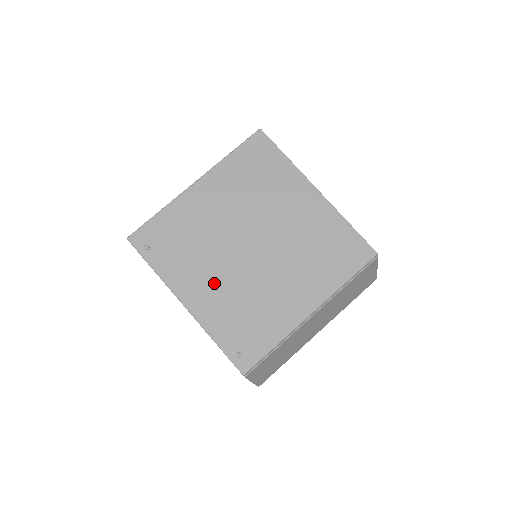
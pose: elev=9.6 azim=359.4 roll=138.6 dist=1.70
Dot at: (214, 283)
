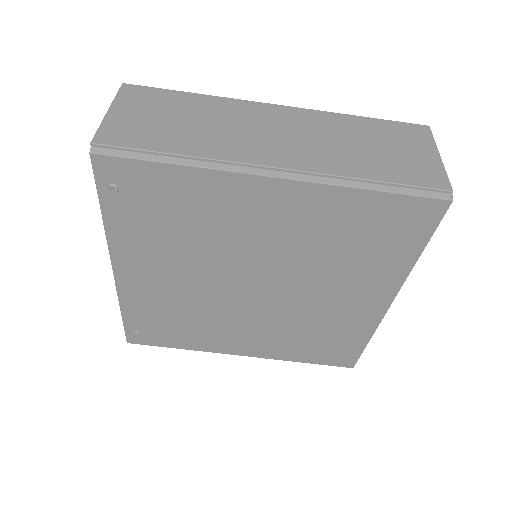
Dot at: (171, 280)
